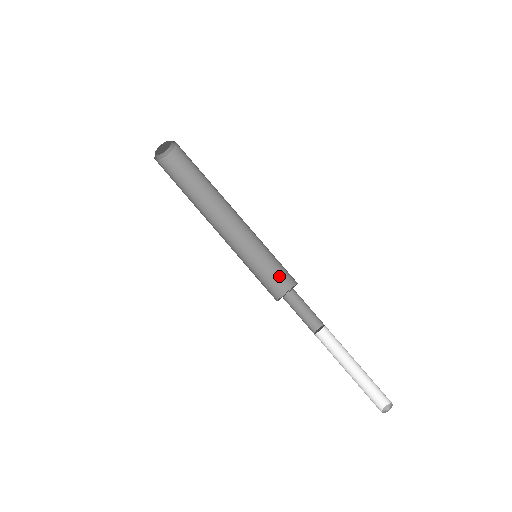
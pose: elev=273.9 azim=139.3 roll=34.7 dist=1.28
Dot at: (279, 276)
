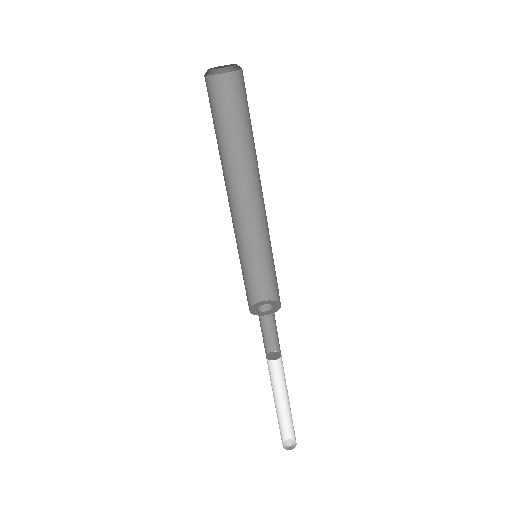
Dot at: (263, 283)
